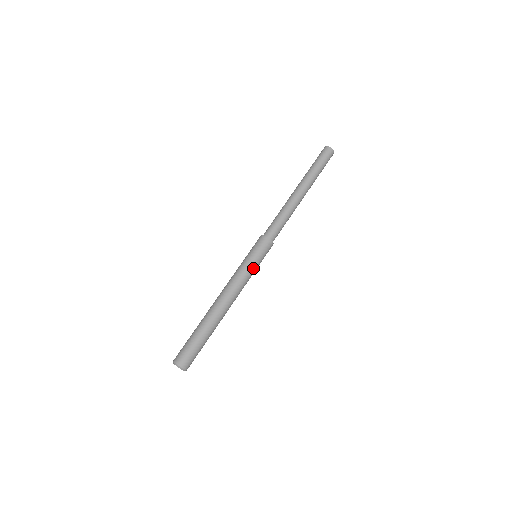
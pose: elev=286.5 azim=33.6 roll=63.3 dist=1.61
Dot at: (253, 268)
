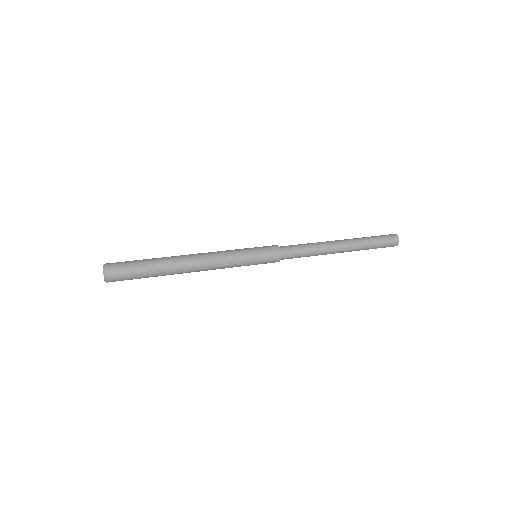
Dot at: (244, 260)
